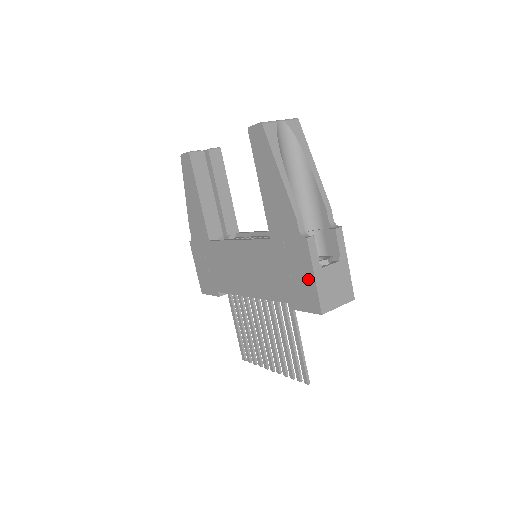
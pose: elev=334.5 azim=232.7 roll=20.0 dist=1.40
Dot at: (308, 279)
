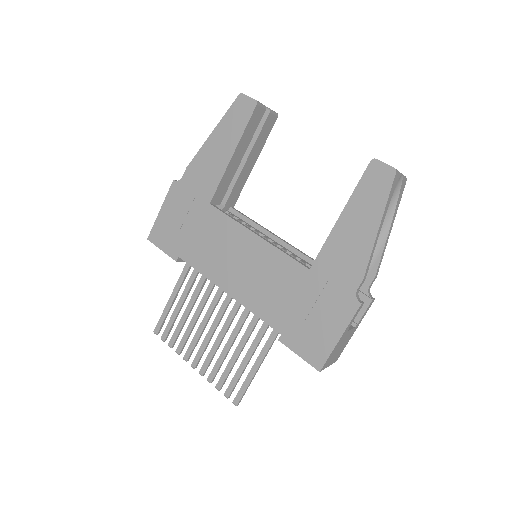
Dot at: (330, 335)
